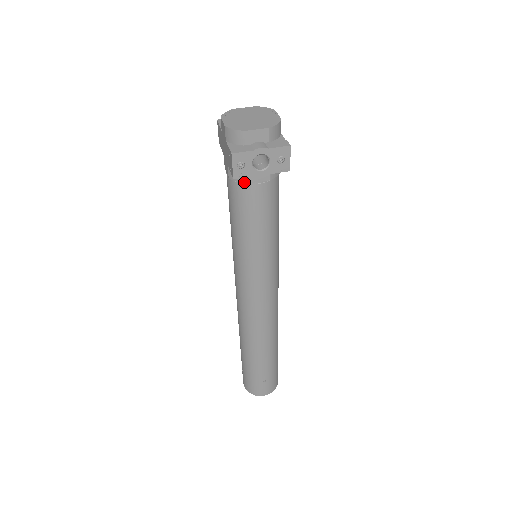
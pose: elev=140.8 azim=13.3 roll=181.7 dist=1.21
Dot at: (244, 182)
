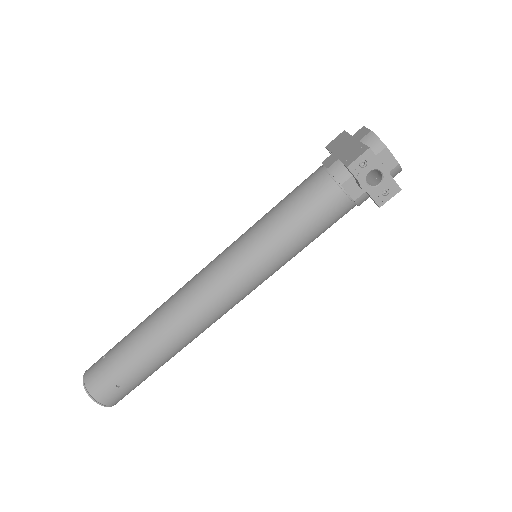
Dot at: (340, 181)
